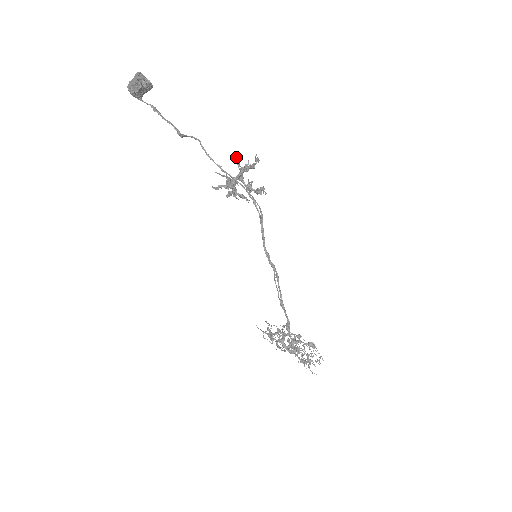
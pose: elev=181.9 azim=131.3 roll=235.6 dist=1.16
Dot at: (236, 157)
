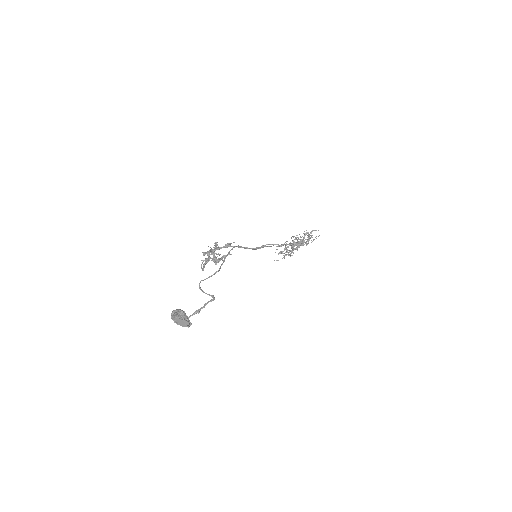
Dot at: occluded
